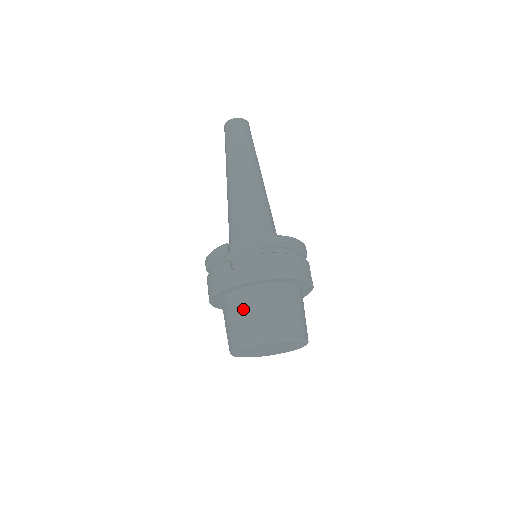
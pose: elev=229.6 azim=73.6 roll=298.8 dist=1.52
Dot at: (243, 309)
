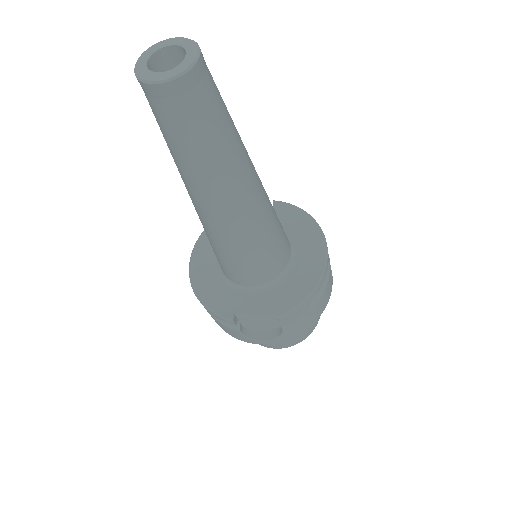
Dot at: occluded
